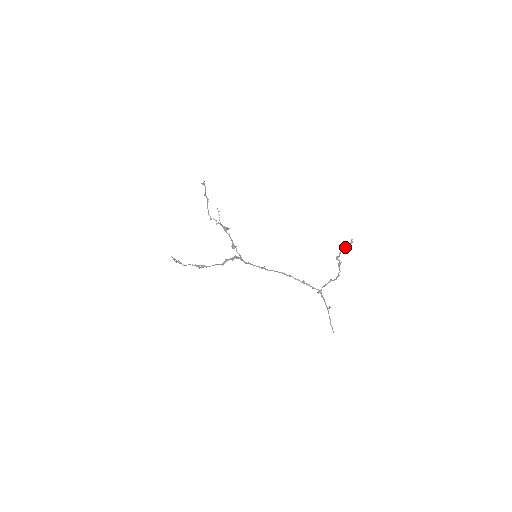
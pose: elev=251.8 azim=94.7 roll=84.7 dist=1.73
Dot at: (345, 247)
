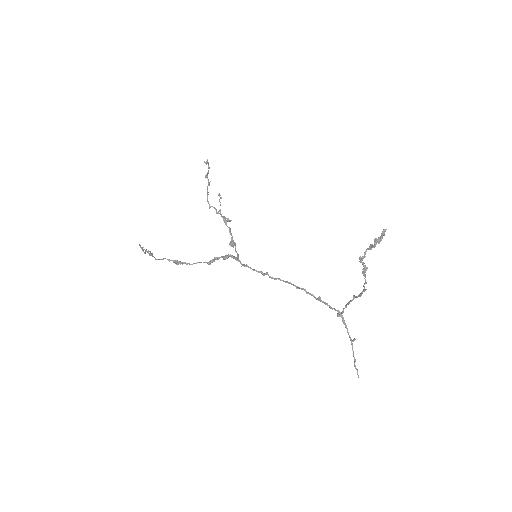
Dot at: (374, 243)
